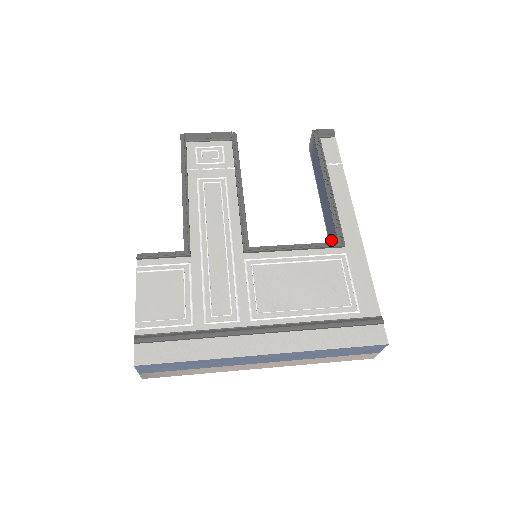
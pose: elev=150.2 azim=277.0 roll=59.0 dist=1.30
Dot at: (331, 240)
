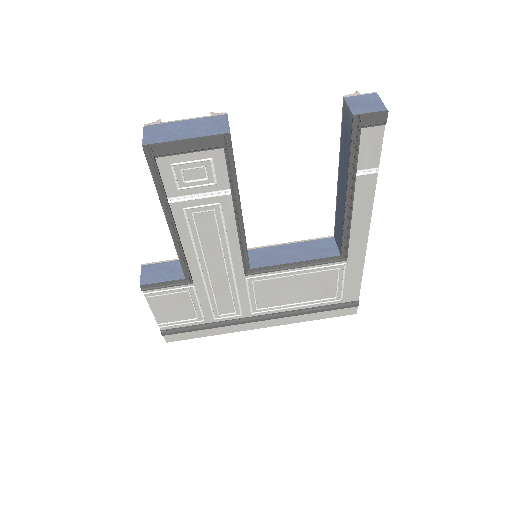
Dot at: (336, 234)
